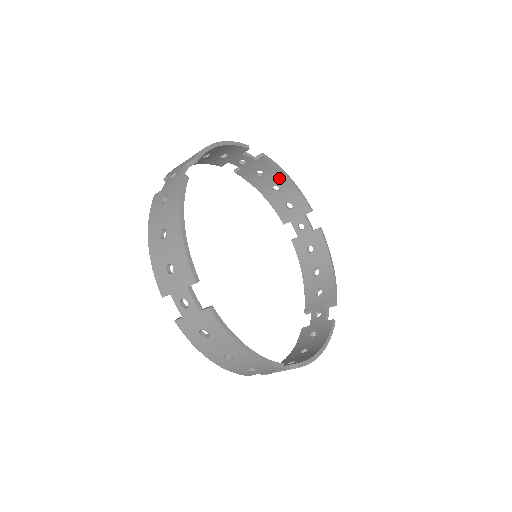
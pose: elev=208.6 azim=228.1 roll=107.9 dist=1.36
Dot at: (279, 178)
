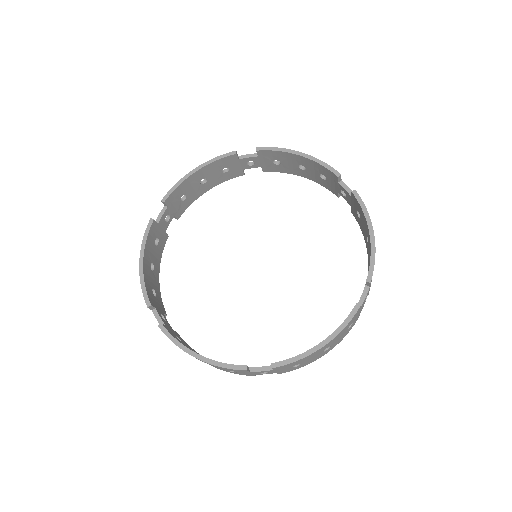
Dot at: (192, 180)
